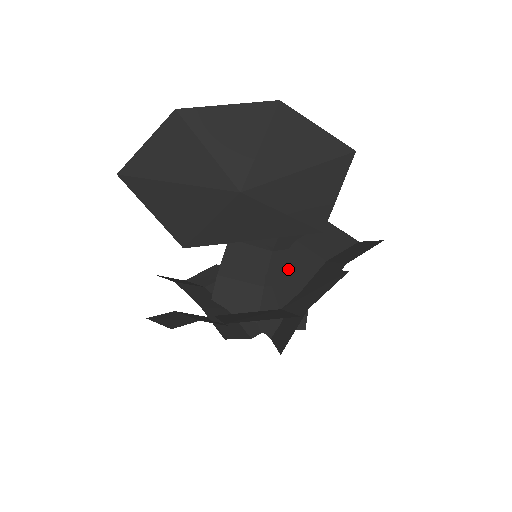
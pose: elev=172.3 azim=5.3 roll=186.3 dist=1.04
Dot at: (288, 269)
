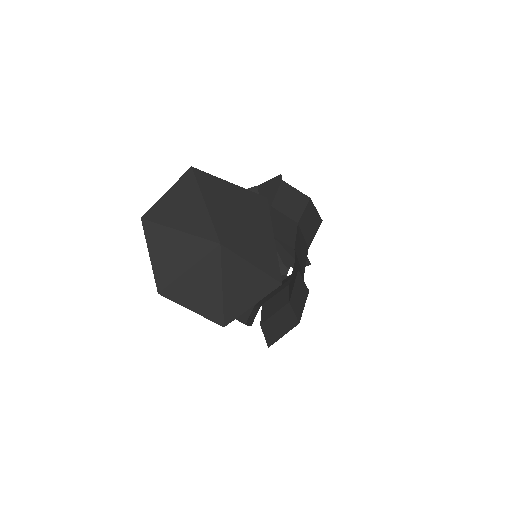
Dot at: (279, 229)
